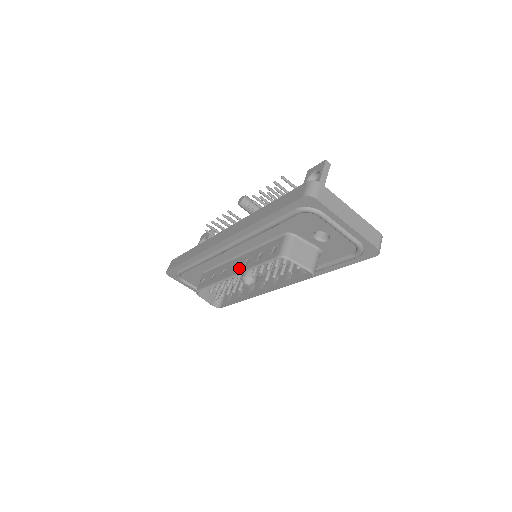
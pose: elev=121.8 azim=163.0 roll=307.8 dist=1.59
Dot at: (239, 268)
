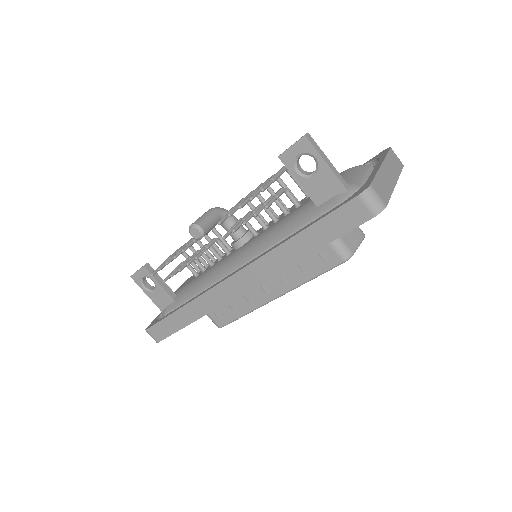
Dot at: (278, 289)
